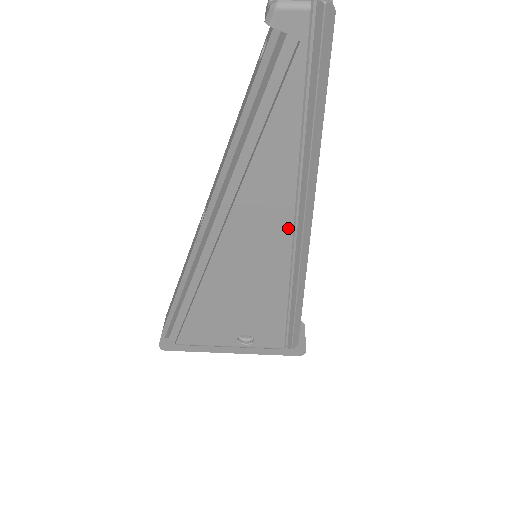
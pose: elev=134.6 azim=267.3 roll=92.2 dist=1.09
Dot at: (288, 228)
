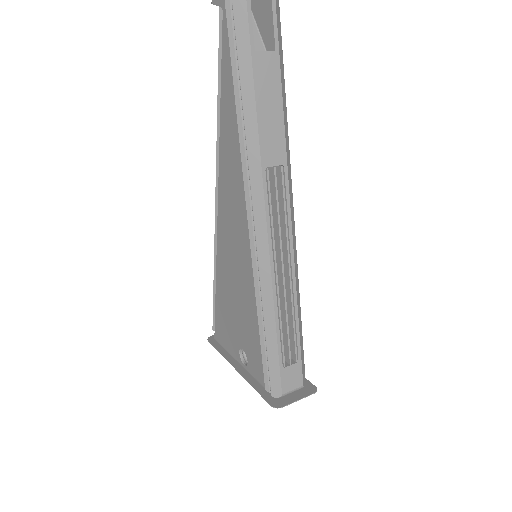
Dot at: (244, 209)
